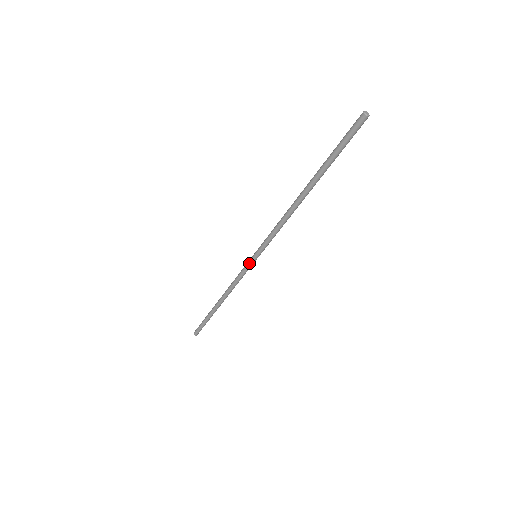
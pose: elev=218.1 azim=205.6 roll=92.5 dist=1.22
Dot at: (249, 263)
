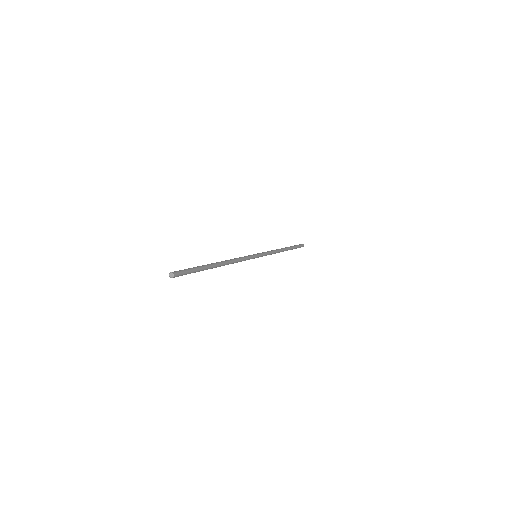
Dot at: occluded
